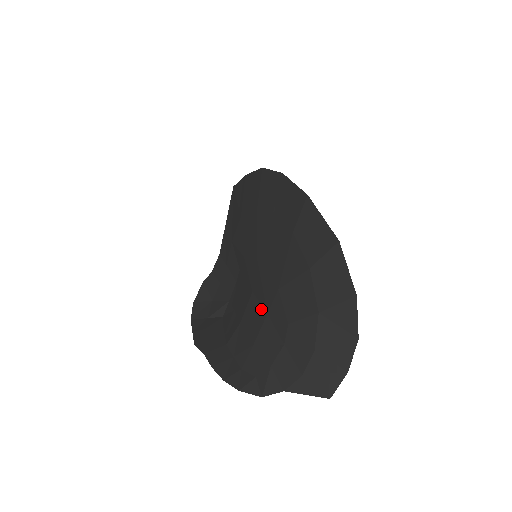
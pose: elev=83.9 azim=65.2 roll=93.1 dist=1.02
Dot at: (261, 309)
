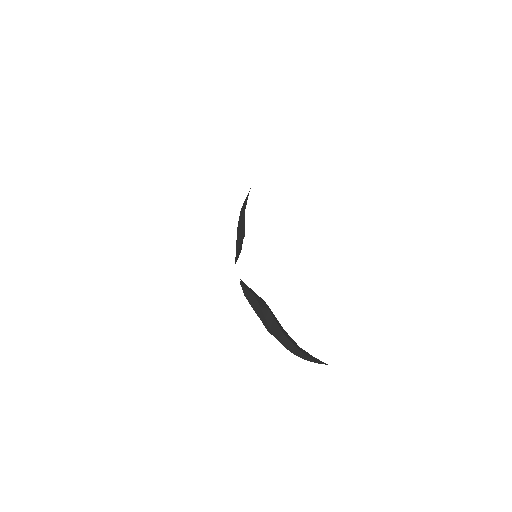
Dot at: occluded
